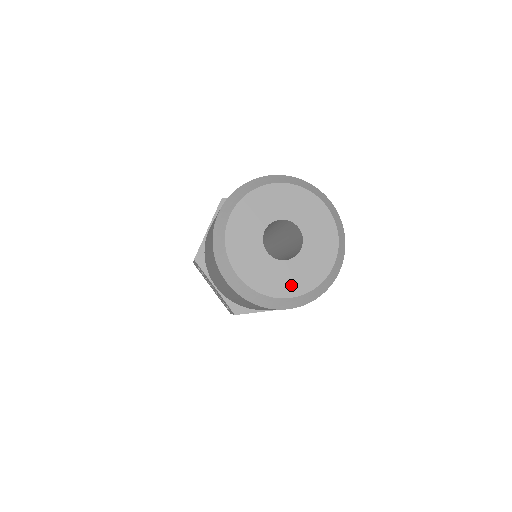
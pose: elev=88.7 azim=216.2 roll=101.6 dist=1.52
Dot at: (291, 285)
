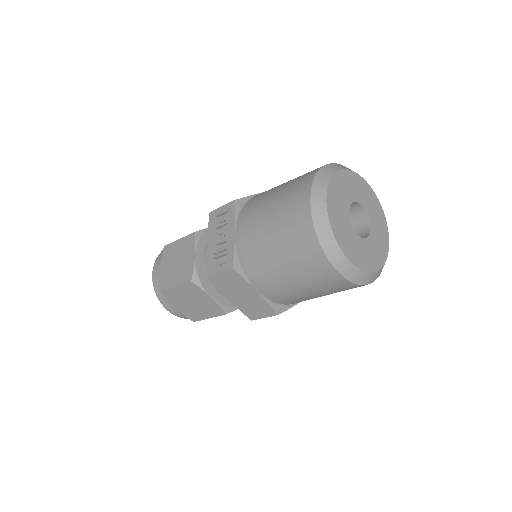
Dot at: (351, 251)
